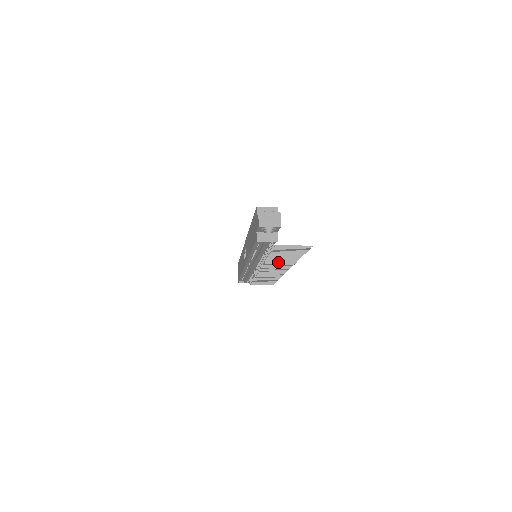
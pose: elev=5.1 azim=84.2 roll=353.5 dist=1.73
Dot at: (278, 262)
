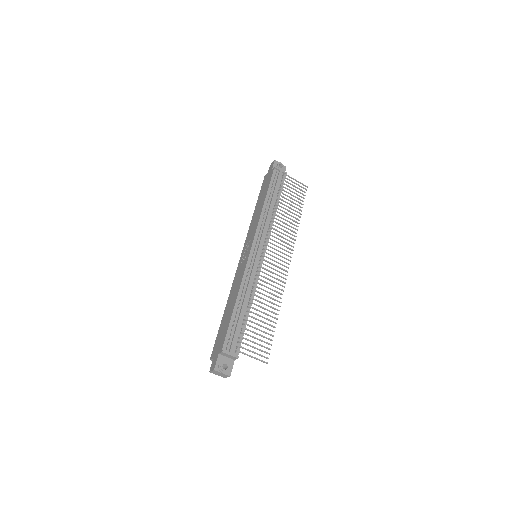
Dot at: (284, 226)
